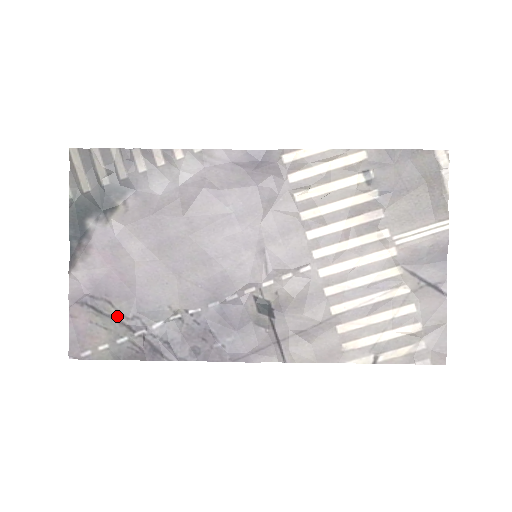
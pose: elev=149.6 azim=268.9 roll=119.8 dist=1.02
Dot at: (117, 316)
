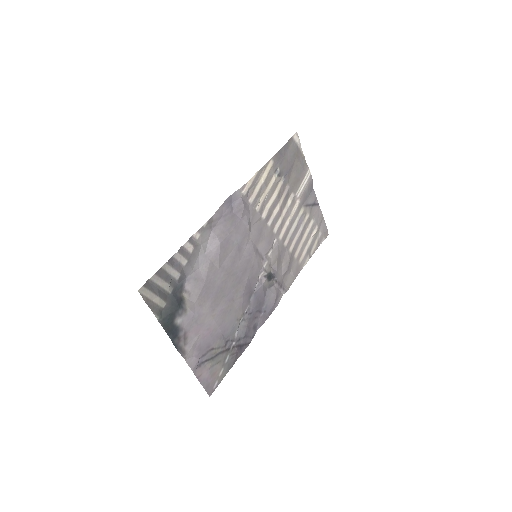
Dot at: (220, 351)
